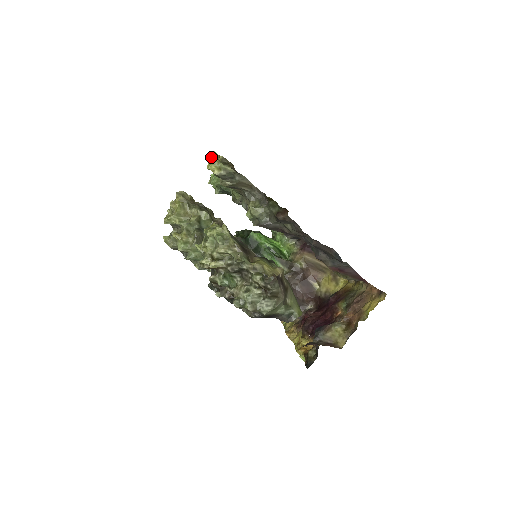
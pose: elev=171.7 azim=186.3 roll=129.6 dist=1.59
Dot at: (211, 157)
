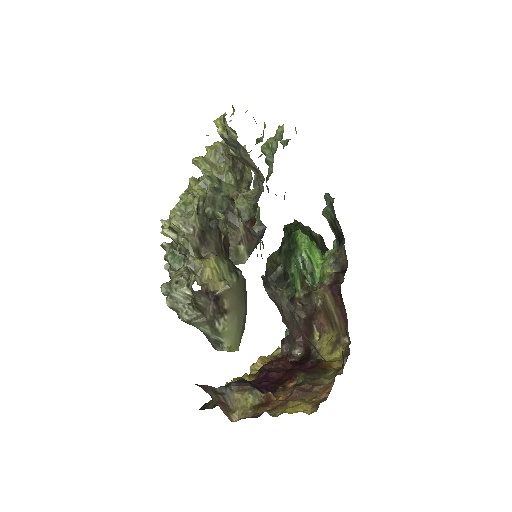
Dot at: (245, 112)
